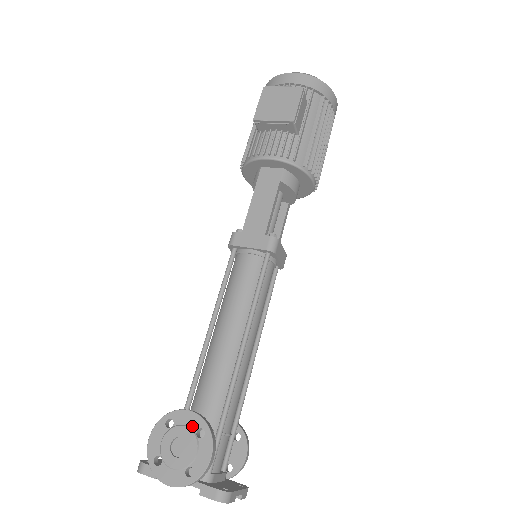
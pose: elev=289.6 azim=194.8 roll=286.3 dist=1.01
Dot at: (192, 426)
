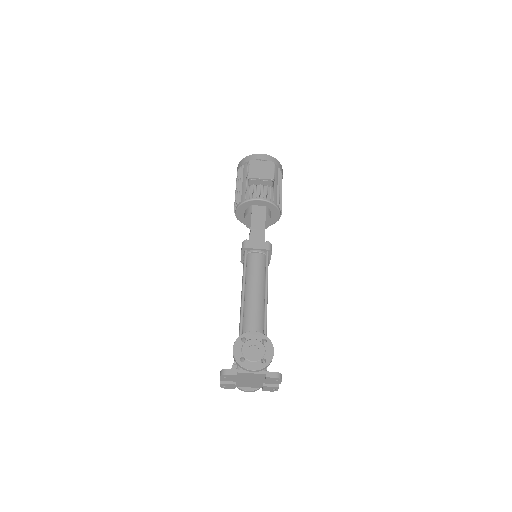
Dot at: (258, 338)
